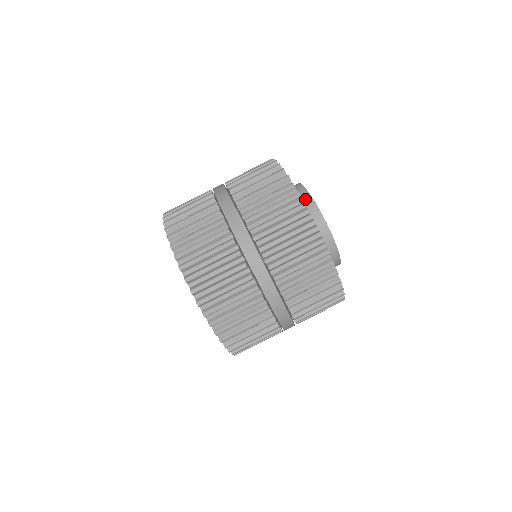
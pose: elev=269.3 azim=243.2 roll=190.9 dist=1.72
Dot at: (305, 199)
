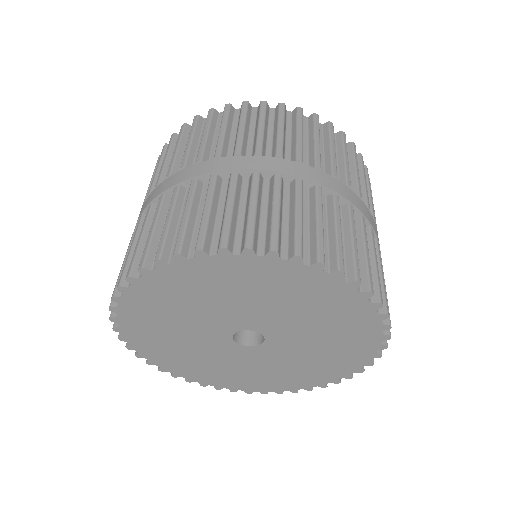
Dot at: occluded
